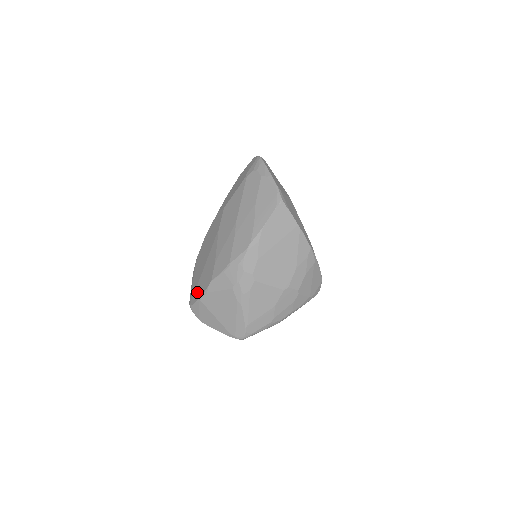
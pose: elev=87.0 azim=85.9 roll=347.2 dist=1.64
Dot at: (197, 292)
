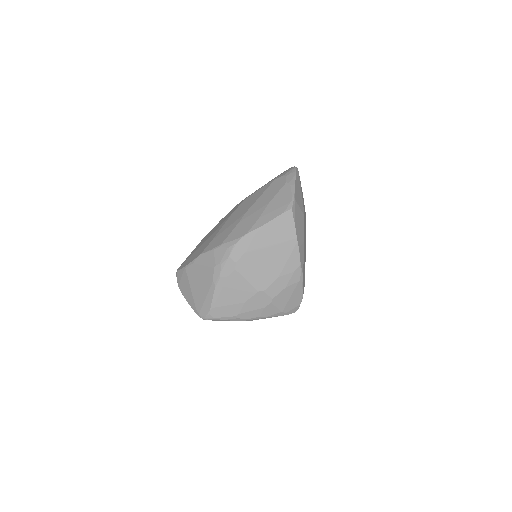
Dot at: (187, 261)
